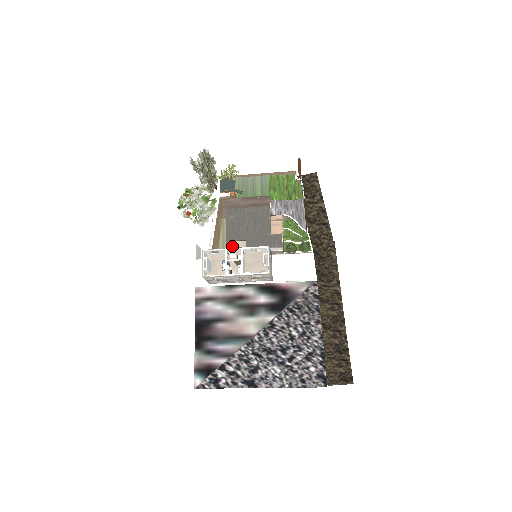
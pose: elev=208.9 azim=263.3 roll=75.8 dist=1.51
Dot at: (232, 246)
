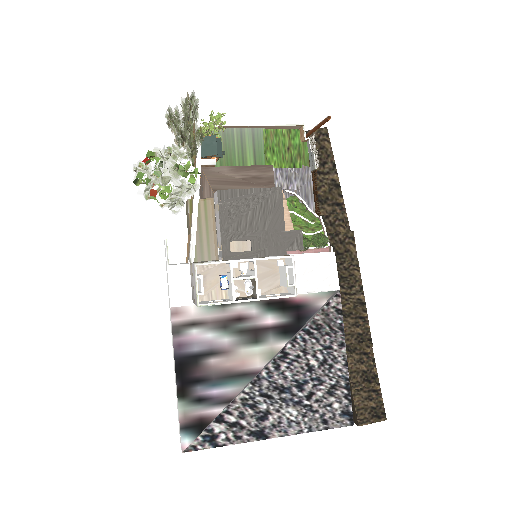
Dot at: occluded
